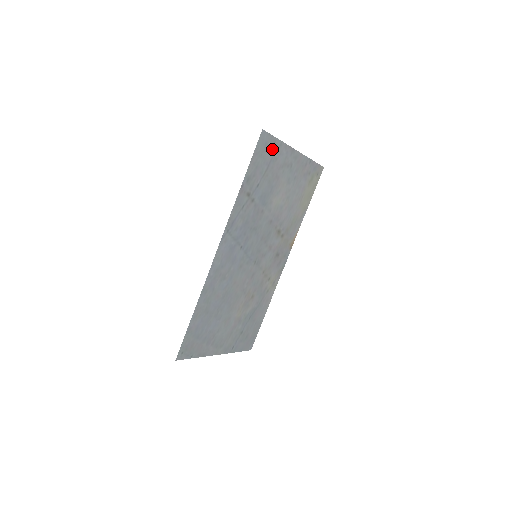
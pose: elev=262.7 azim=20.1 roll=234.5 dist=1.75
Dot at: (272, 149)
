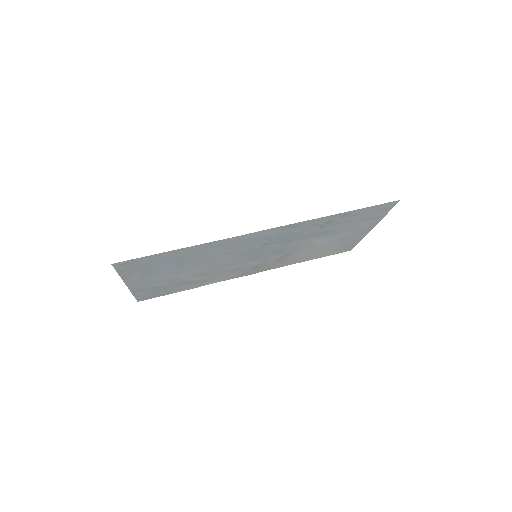
Dot at: (377, 214)
